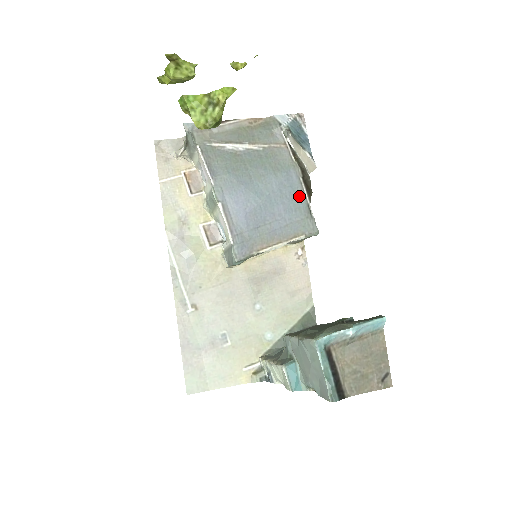
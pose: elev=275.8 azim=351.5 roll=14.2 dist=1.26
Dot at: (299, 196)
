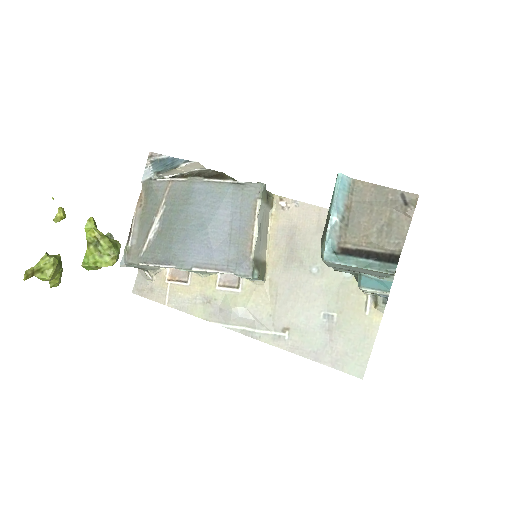
Dot at: (219, 189)
